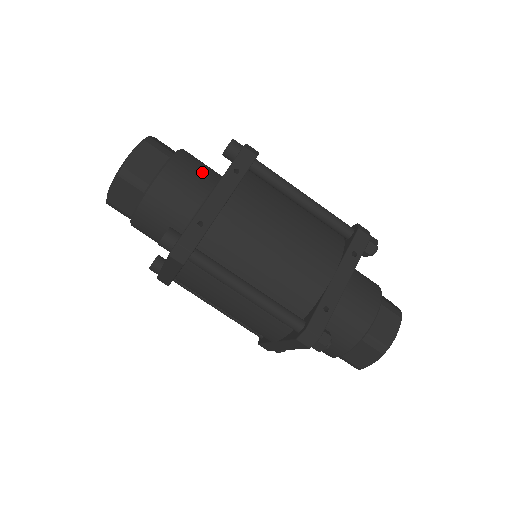
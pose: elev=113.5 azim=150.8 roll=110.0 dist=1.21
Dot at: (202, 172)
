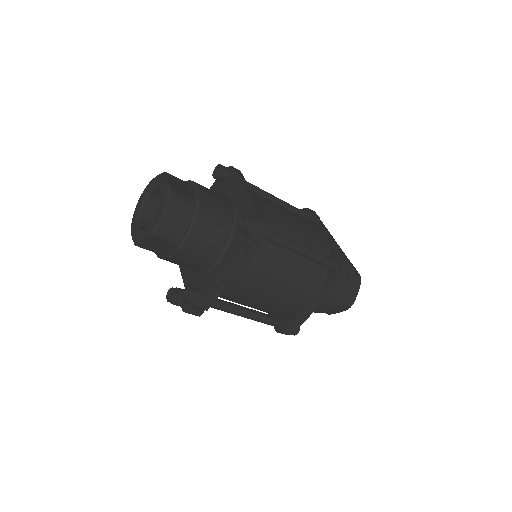
Dot at: occluded
